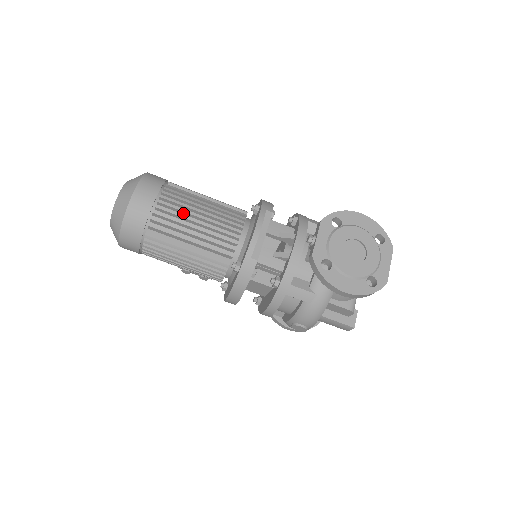
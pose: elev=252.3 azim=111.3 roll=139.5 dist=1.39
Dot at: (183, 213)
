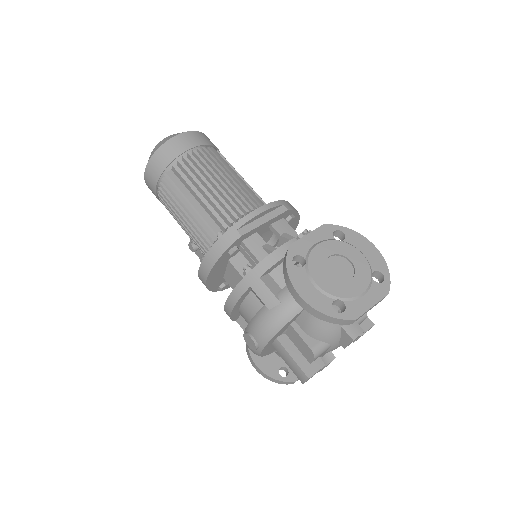
Dot at: (208, 171)
